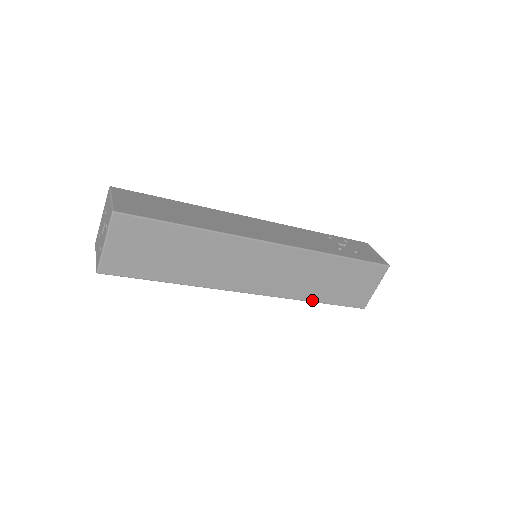
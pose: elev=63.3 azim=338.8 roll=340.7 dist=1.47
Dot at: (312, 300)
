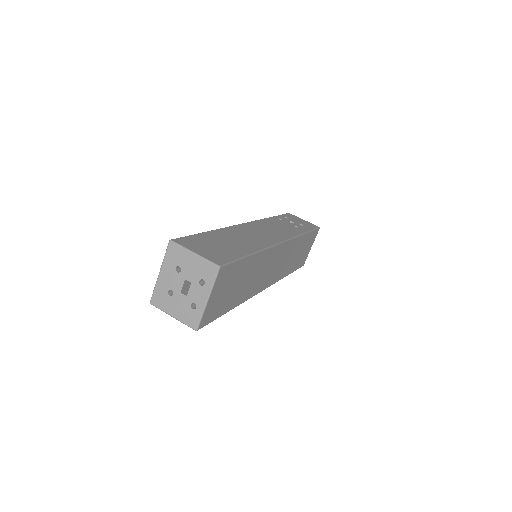
Dot at: (287, 275)
